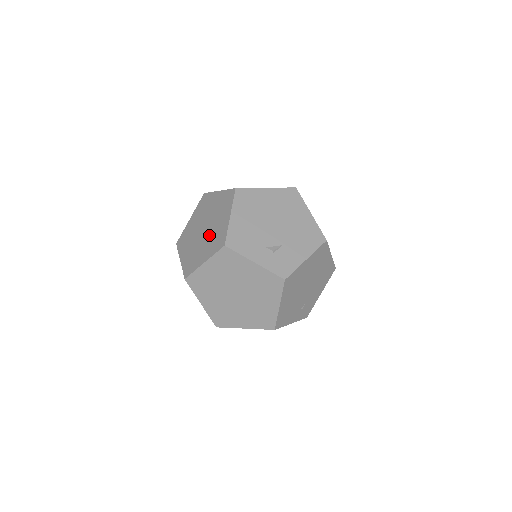
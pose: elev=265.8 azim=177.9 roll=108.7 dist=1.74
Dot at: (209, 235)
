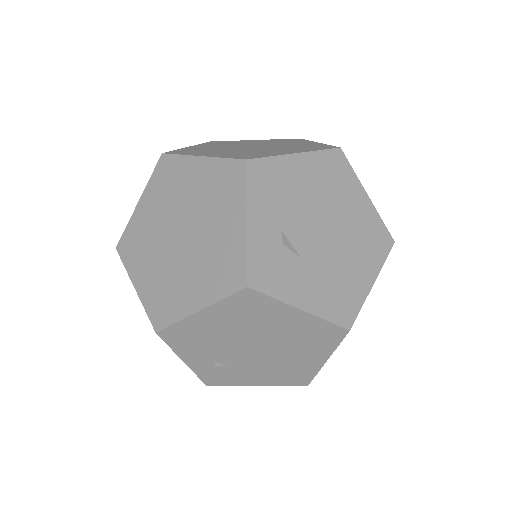
Dot at: (248, 150)
